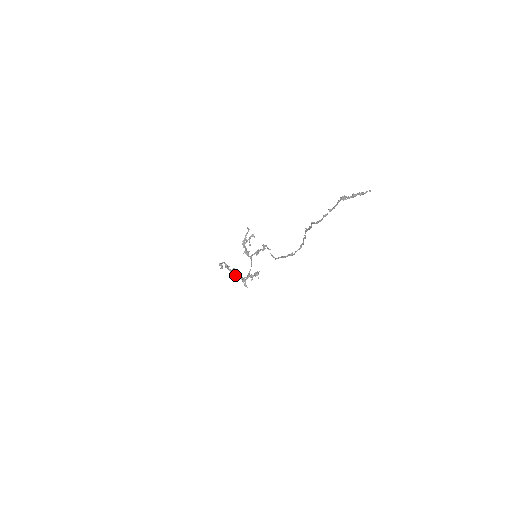
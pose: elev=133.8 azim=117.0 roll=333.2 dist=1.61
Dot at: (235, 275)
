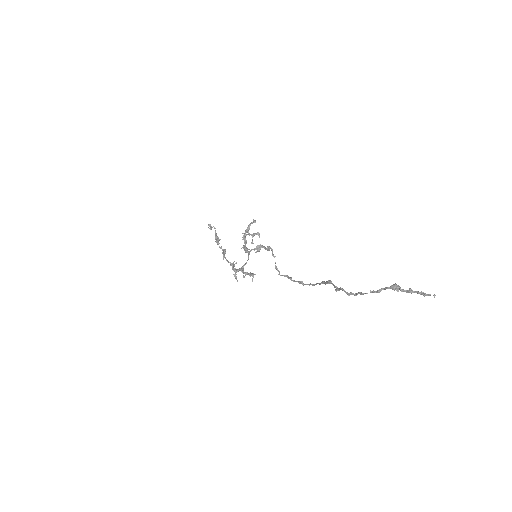
Dot at: (225, 258)
